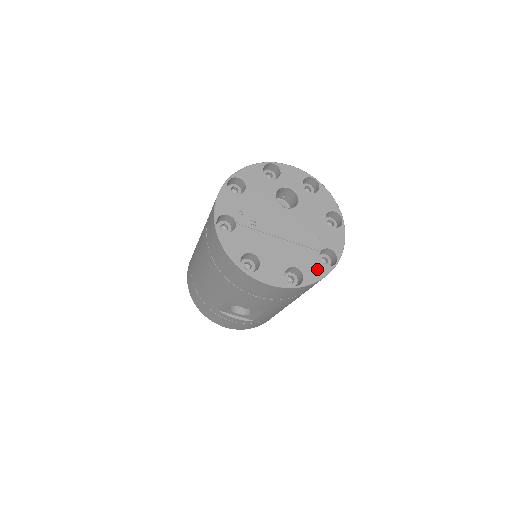
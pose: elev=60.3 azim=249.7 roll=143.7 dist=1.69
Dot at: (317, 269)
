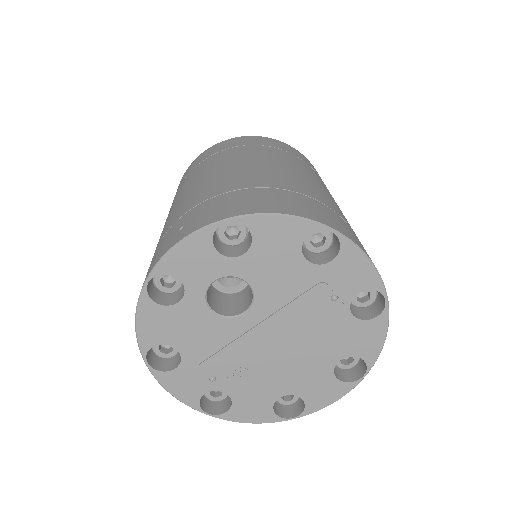
Dot at: (368, 334)
